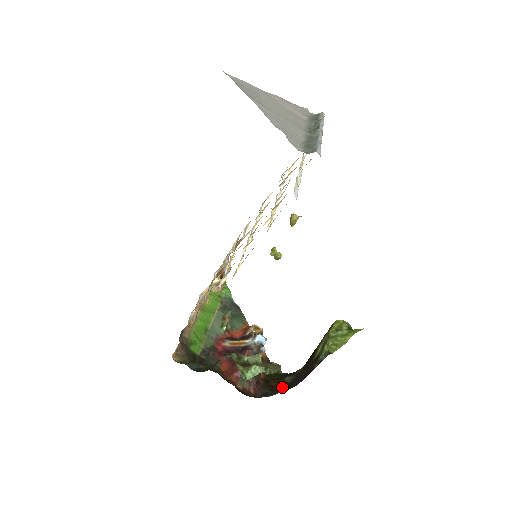
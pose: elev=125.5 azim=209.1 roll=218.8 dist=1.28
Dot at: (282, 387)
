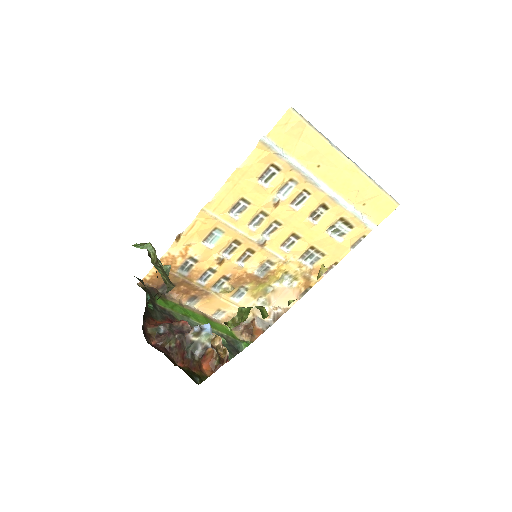
Dot at: occluded
